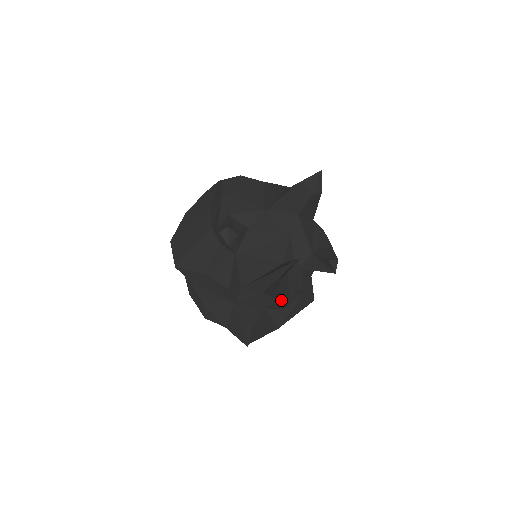
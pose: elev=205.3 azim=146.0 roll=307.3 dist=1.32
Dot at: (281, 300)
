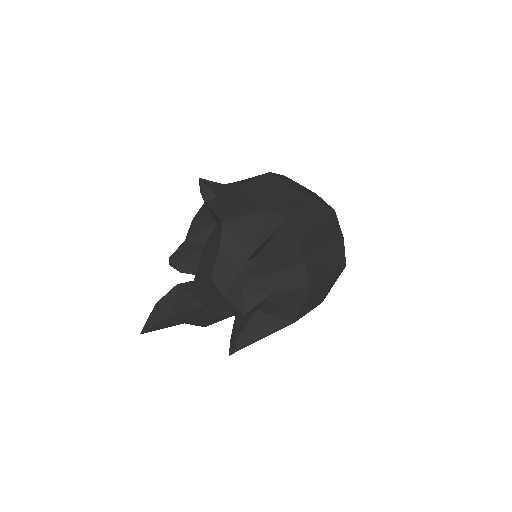
Dot at: (192, 321)
